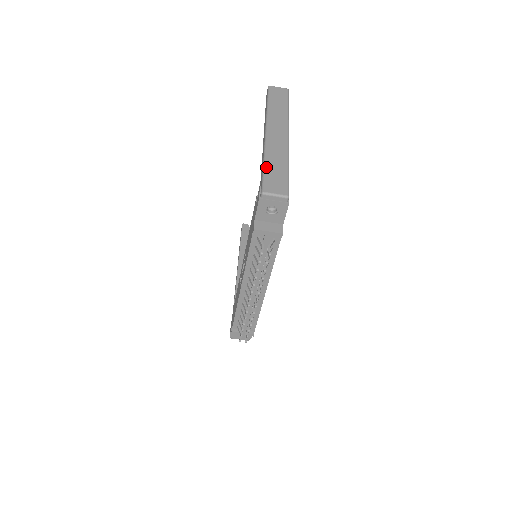
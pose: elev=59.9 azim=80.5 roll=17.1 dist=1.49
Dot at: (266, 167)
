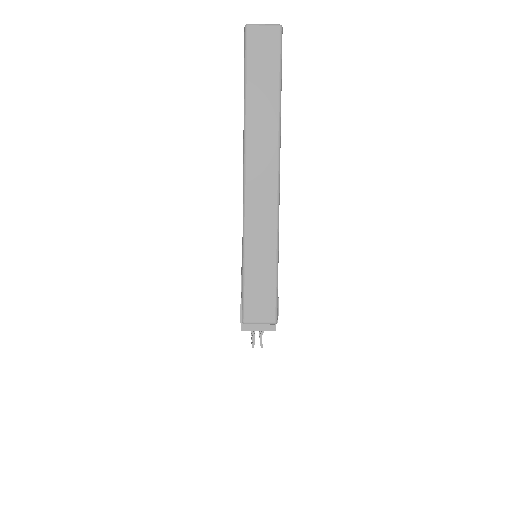
Dot at: (246, 271)
